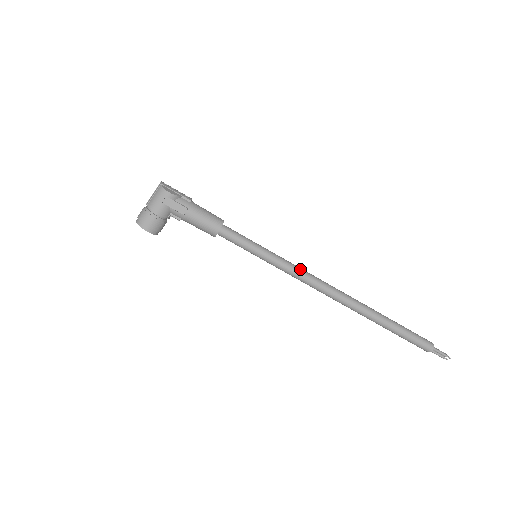
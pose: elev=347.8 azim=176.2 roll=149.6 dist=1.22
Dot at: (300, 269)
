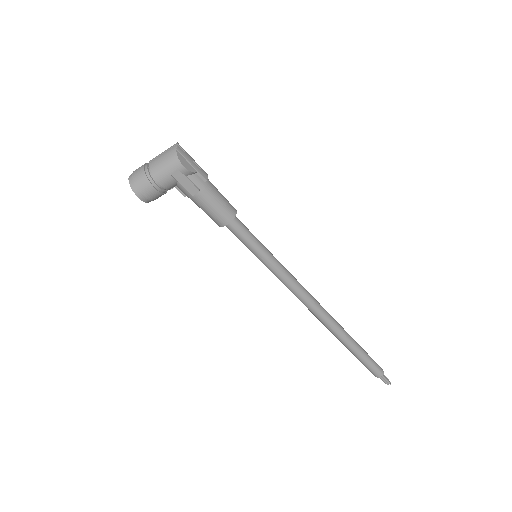
Dot at: (296, 282)
